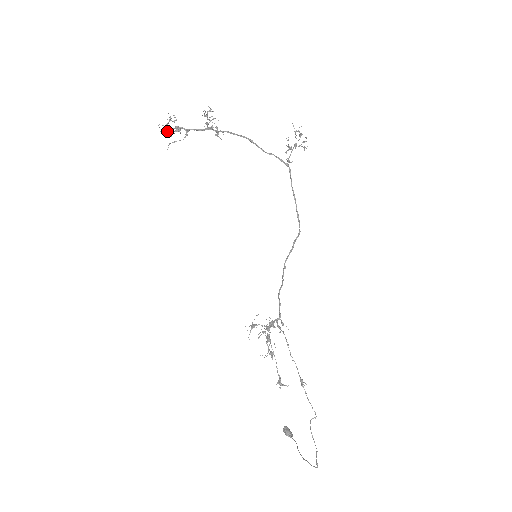
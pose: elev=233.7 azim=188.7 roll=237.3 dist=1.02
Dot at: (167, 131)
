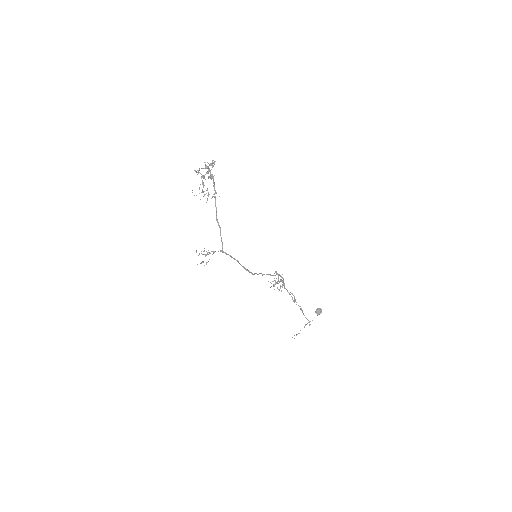
Dot at: occluded
